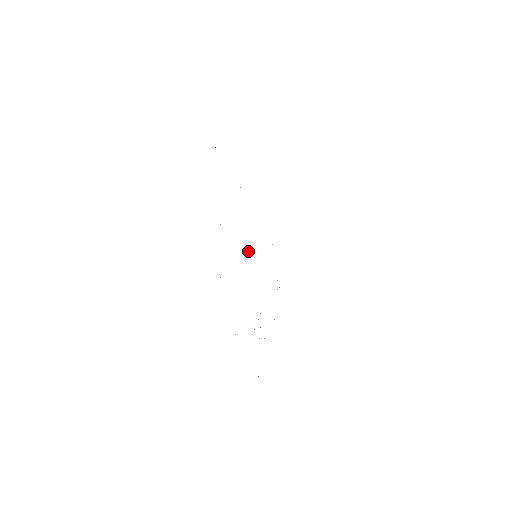
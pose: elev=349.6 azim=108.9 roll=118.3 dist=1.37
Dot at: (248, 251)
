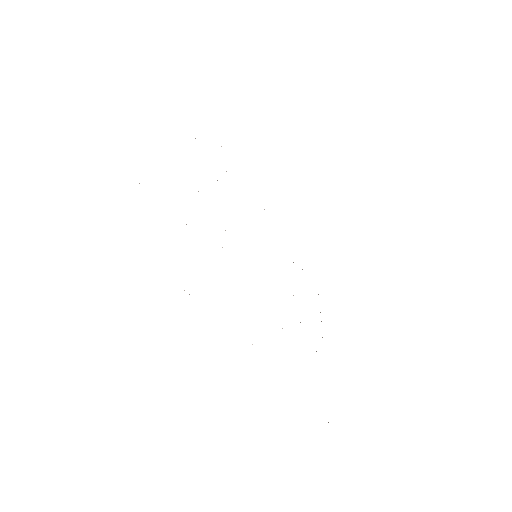
Dot at: occluded
